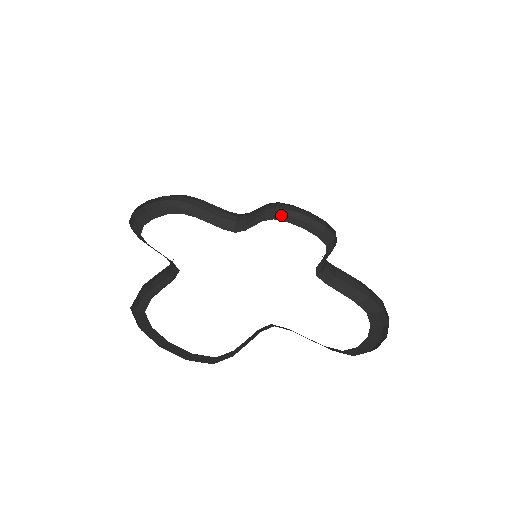
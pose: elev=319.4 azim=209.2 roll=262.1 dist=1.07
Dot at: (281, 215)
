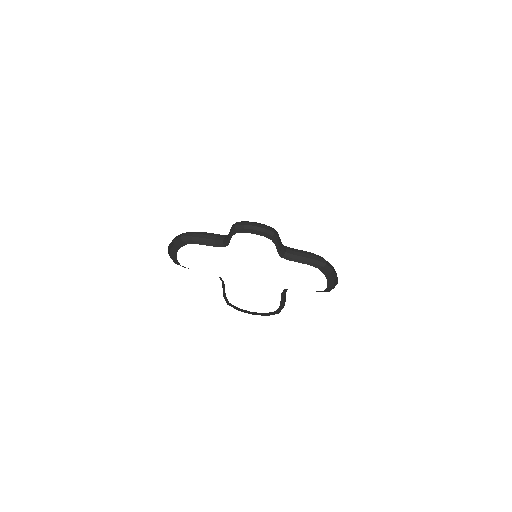
Dot at: (325, 269)
